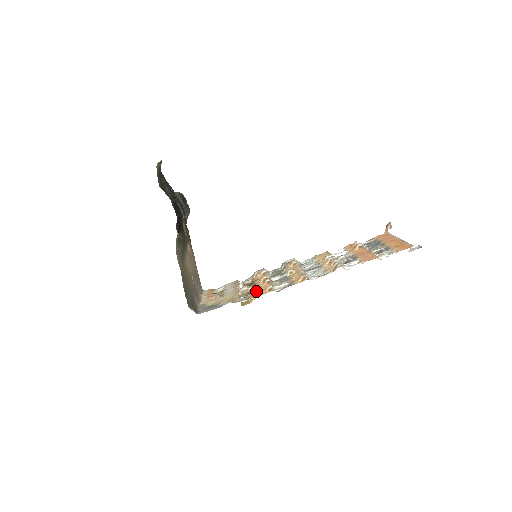
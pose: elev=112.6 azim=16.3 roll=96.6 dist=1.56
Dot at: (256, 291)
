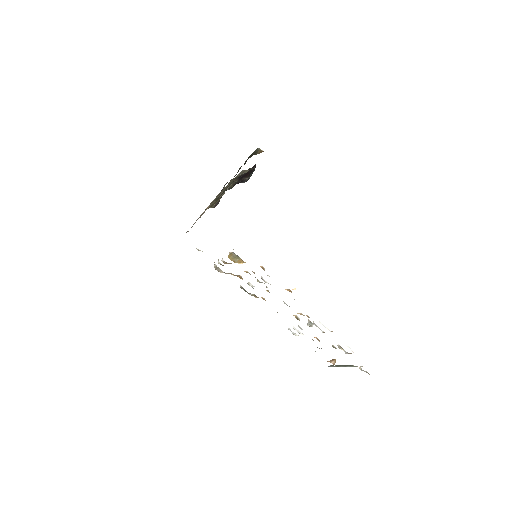
Dot at: occluded
